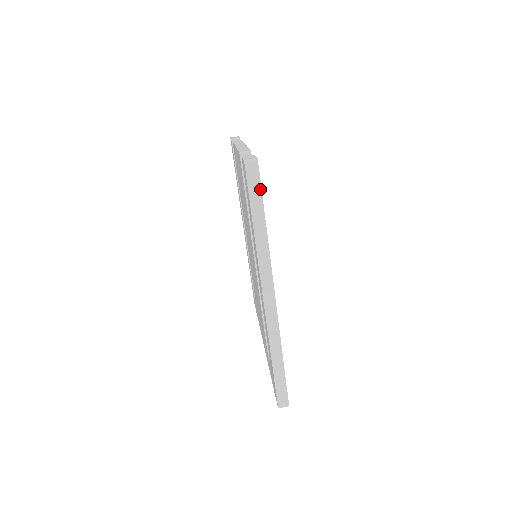
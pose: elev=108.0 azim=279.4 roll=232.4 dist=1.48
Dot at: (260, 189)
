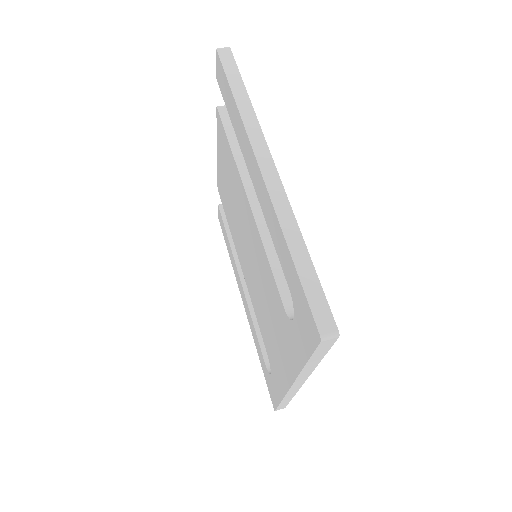
Dot at: (236, 66)
